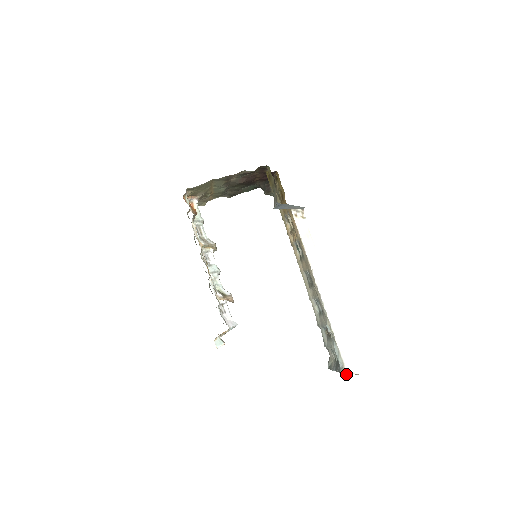
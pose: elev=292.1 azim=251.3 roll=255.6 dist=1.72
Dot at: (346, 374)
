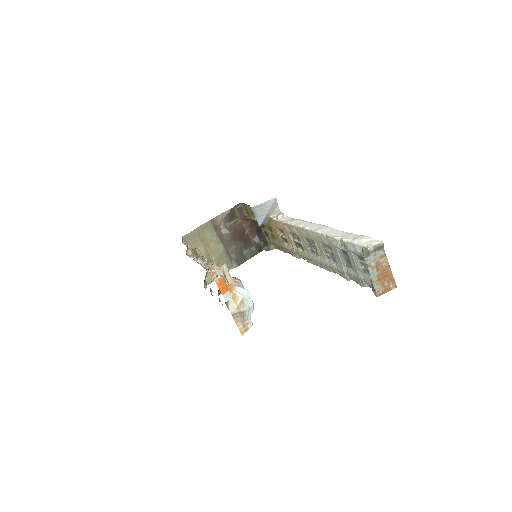
Dot at: (367, 248)
